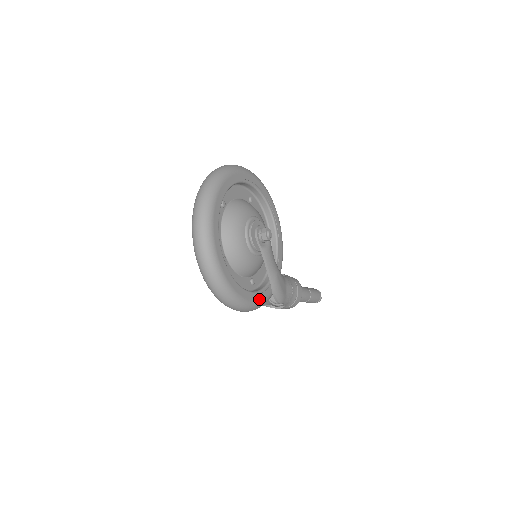
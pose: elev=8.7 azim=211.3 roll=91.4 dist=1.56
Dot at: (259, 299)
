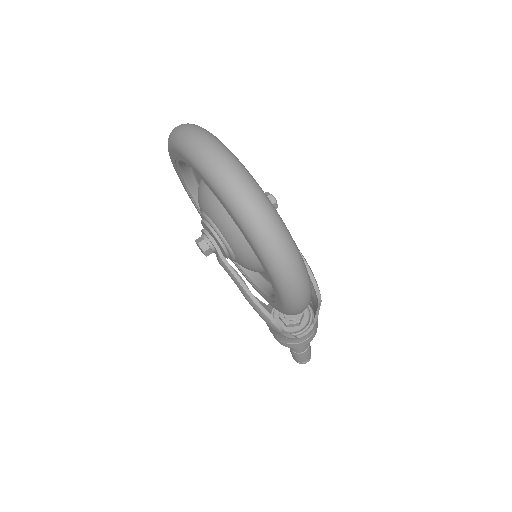
Dot at: occluded
